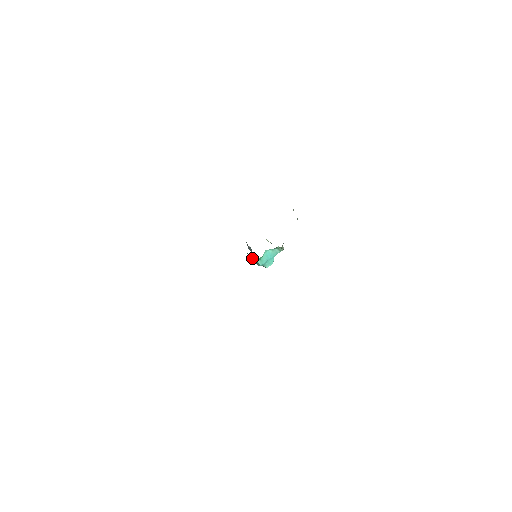
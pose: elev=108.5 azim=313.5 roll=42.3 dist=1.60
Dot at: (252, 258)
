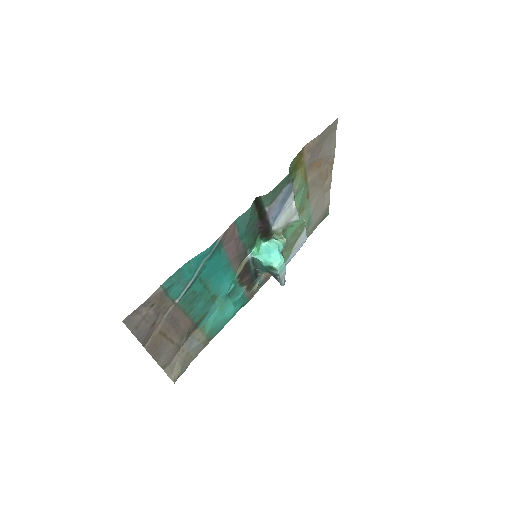
Dot at: (257, 264)
